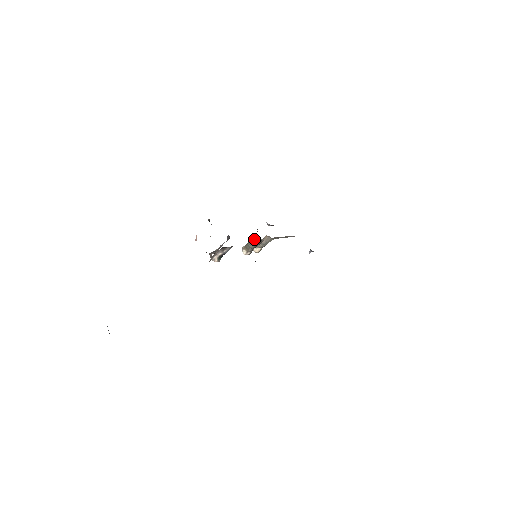
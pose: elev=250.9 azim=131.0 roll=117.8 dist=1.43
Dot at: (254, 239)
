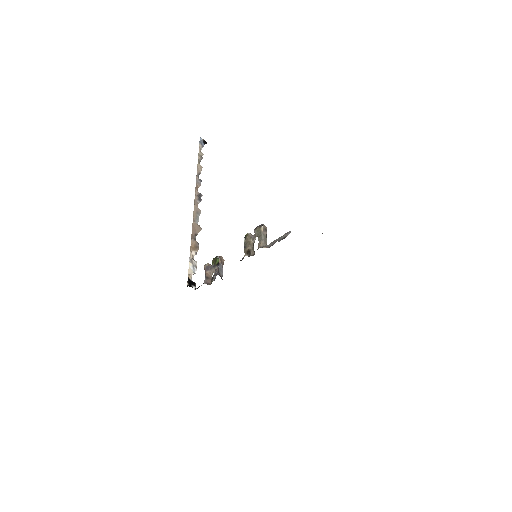
Dot at: occluded
